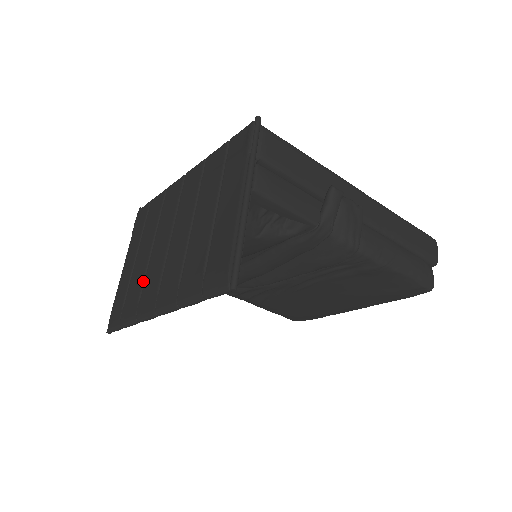
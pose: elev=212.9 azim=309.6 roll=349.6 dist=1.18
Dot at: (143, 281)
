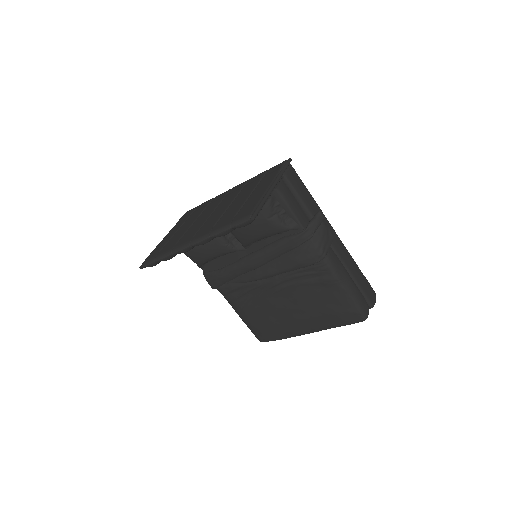
Dot at: (183, 235)
